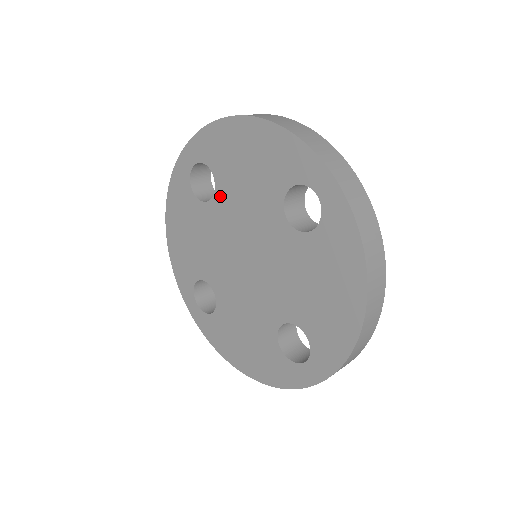
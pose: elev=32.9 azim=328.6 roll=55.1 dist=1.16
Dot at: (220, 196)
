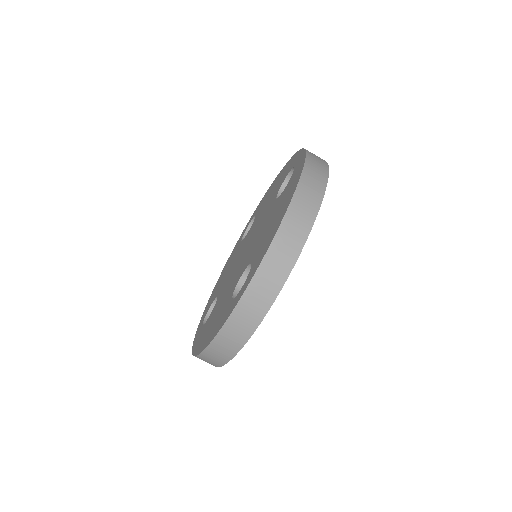
Dot at: (252, 225)
